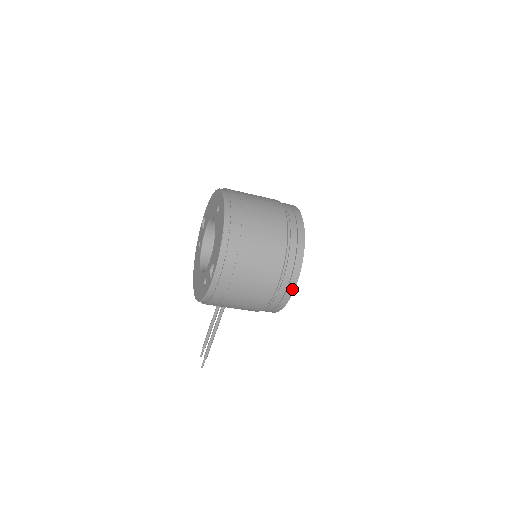
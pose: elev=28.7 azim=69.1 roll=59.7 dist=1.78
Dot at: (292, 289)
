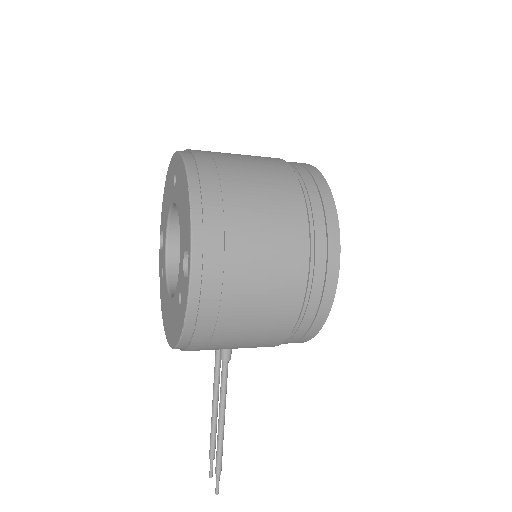
Dot at: (335, 267)
